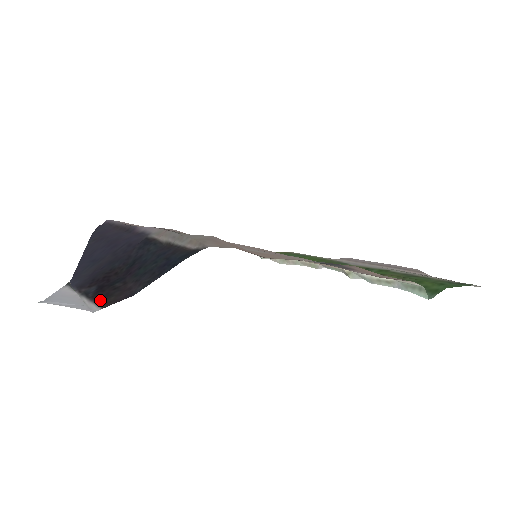
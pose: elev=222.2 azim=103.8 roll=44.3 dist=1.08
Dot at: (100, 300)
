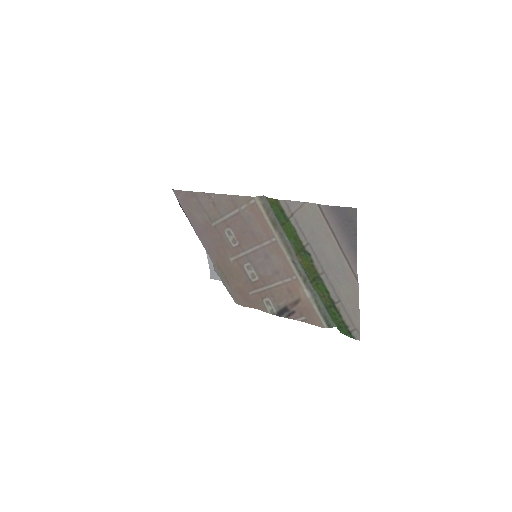
Dot at: occluded
